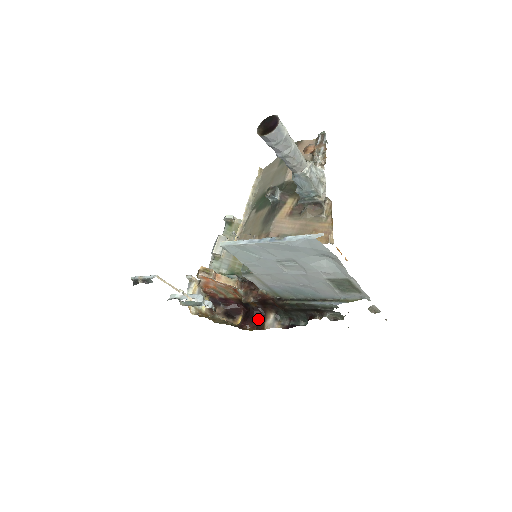
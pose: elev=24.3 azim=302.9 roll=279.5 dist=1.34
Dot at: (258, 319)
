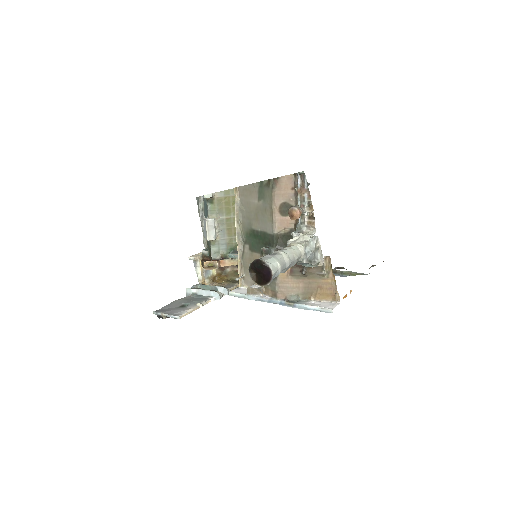
Dot at: occluded
